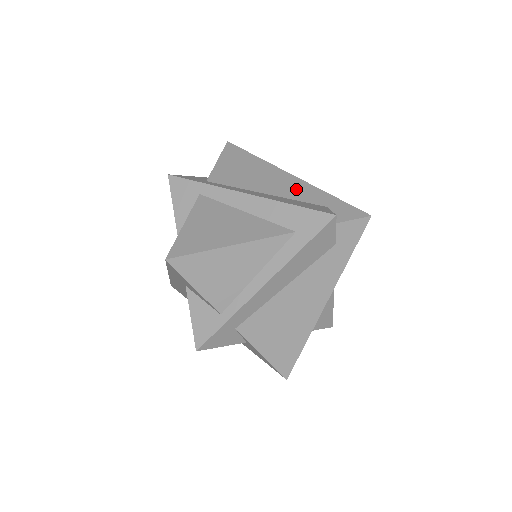
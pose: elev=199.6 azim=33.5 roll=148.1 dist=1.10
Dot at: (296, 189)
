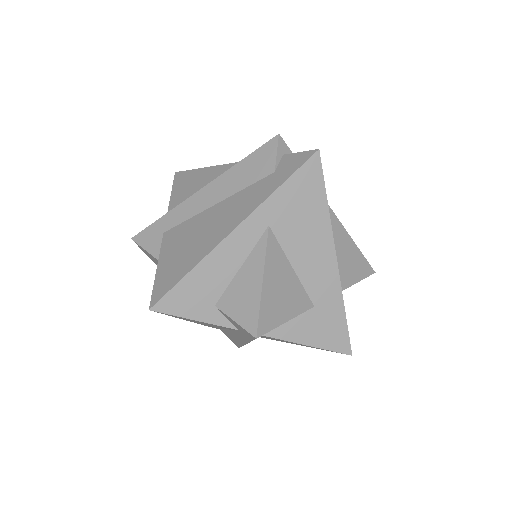
Dot at: occluded
